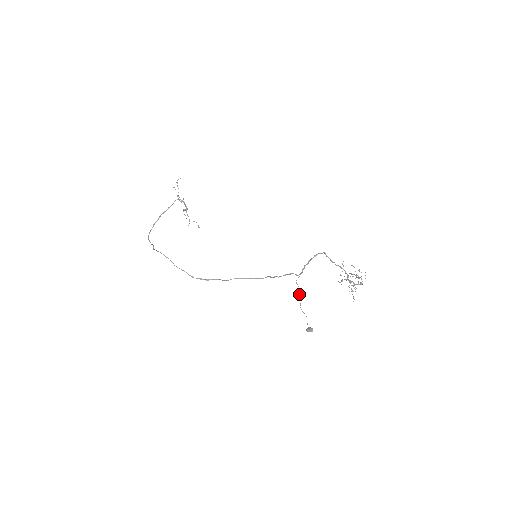
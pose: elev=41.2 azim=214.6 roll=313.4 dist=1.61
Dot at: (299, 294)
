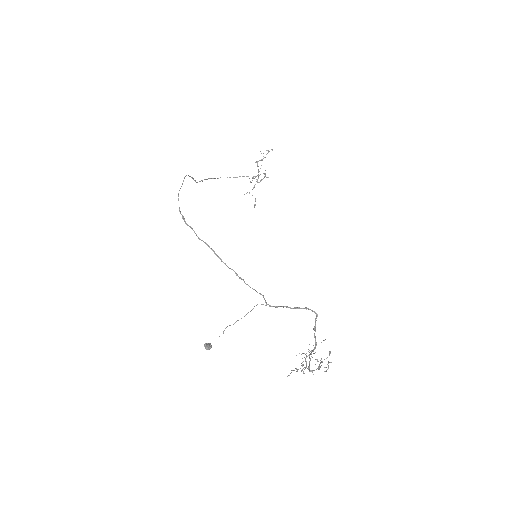
Dot at: occluded
